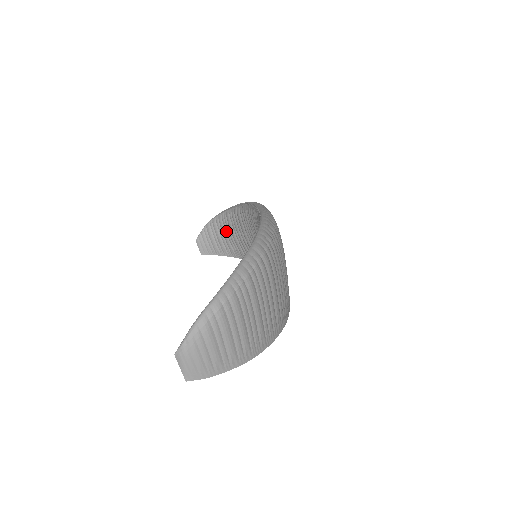
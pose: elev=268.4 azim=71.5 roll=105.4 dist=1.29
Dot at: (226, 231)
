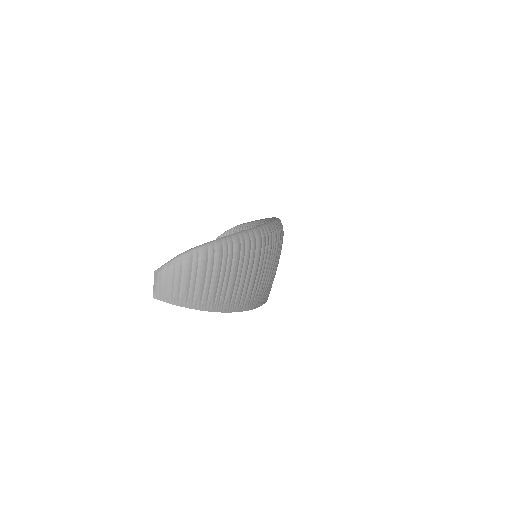
Dot at: occluded
